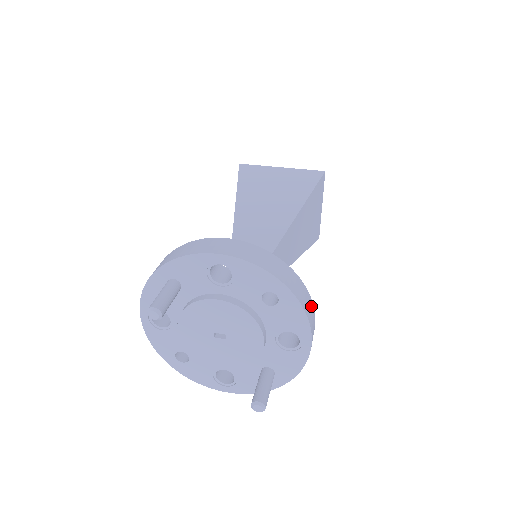
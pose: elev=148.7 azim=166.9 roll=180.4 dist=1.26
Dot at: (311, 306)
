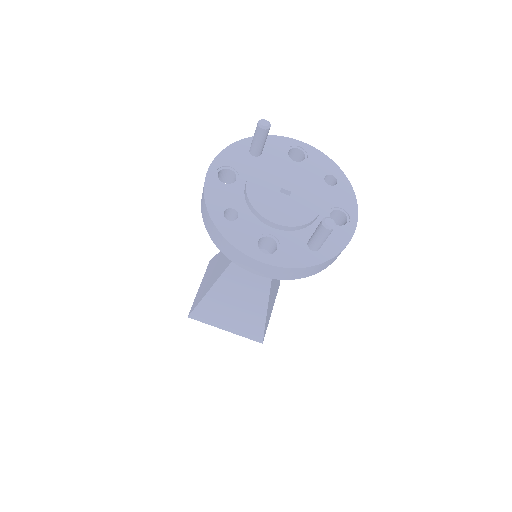
Dot at: occluded
